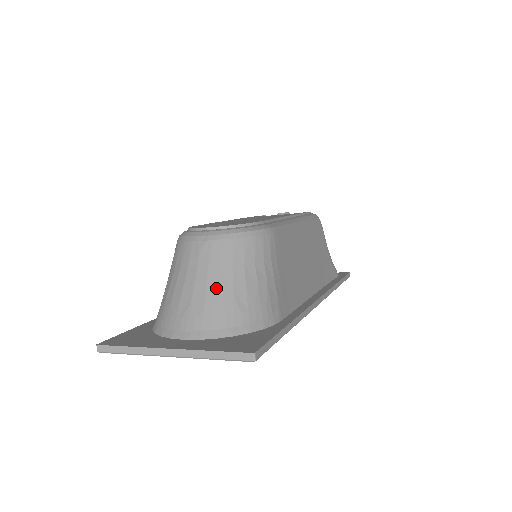
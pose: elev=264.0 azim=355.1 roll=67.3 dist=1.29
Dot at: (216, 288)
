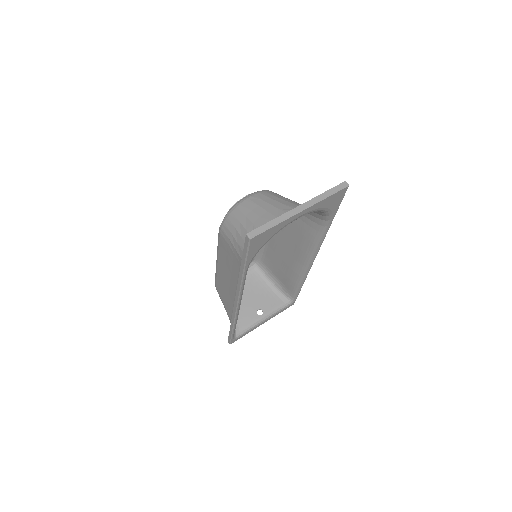
Dot at: (285, 201)
